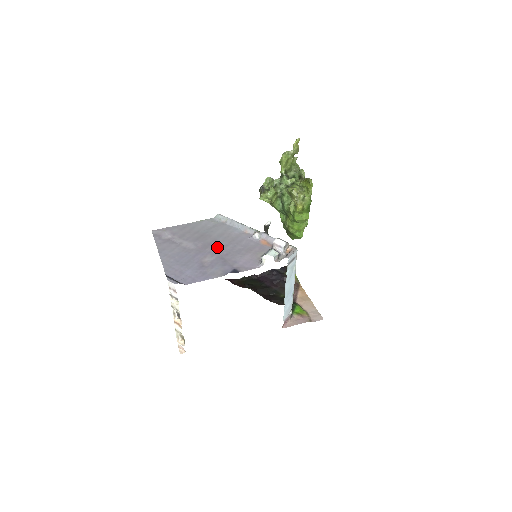
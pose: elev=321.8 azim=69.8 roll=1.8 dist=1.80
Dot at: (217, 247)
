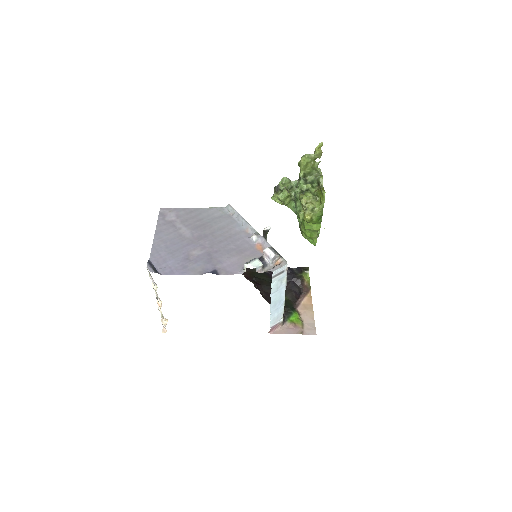
Dot at: (211, 241)
